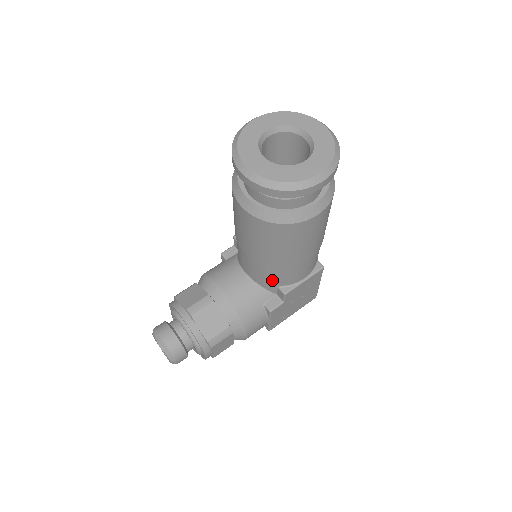
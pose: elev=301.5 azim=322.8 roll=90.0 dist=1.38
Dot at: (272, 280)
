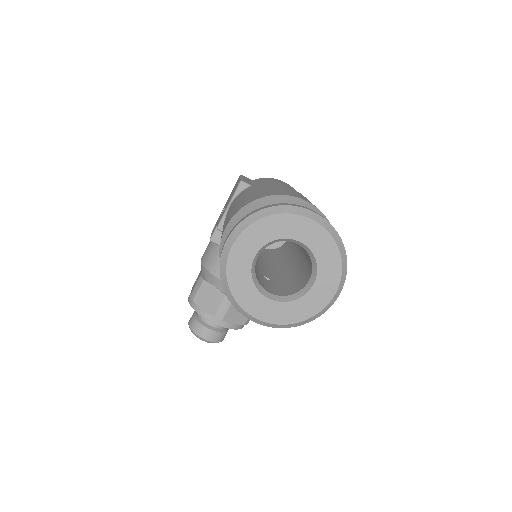
Dot at: occluded
